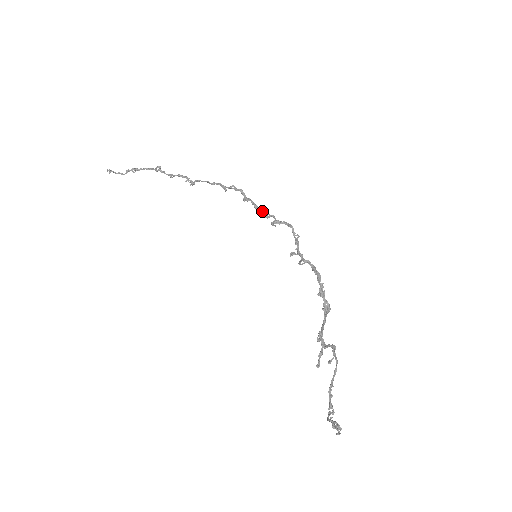
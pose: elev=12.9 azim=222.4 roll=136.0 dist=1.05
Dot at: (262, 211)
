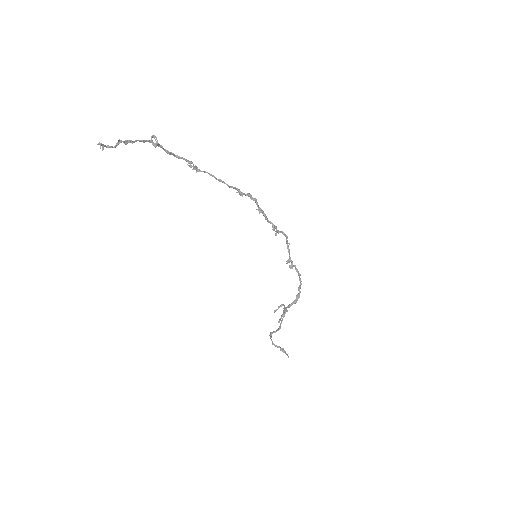
Dot at: occluded
